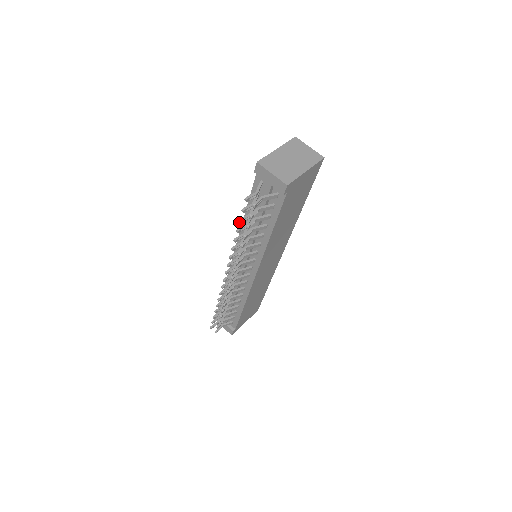
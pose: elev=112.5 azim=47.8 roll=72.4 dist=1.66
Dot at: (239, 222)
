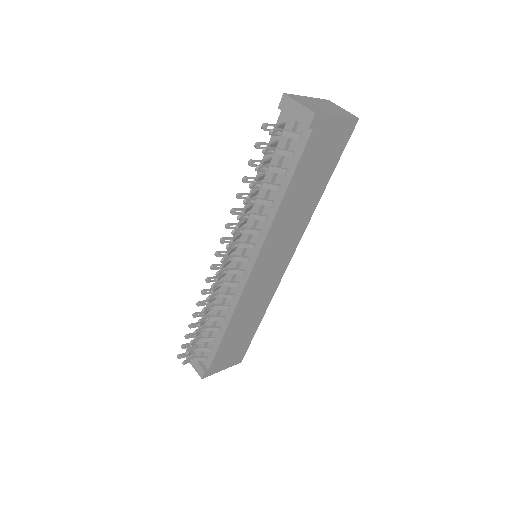
Dot at: (248, 163)
